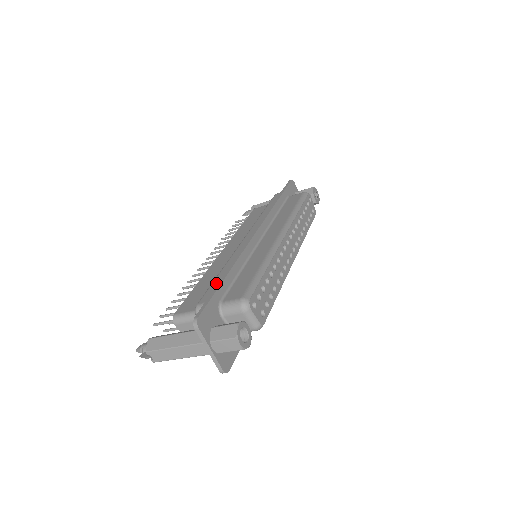
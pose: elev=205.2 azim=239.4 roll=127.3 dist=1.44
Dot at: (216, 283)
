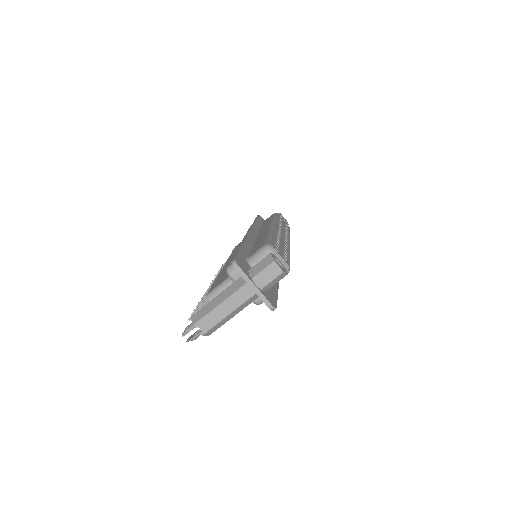
Dot at: occluded
